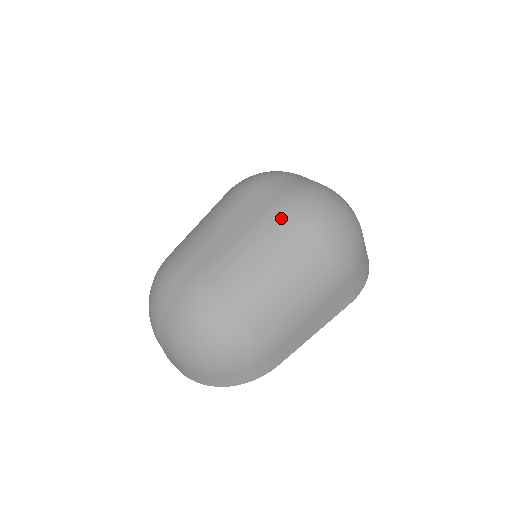
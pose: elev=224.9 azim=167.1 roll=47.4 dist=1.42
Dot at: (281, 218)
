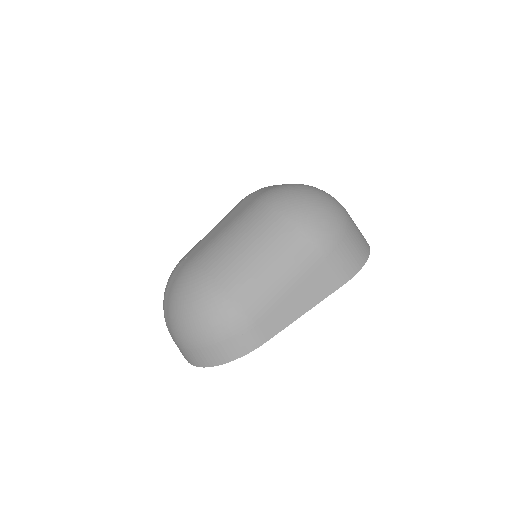
Dot at: (258, 206)
